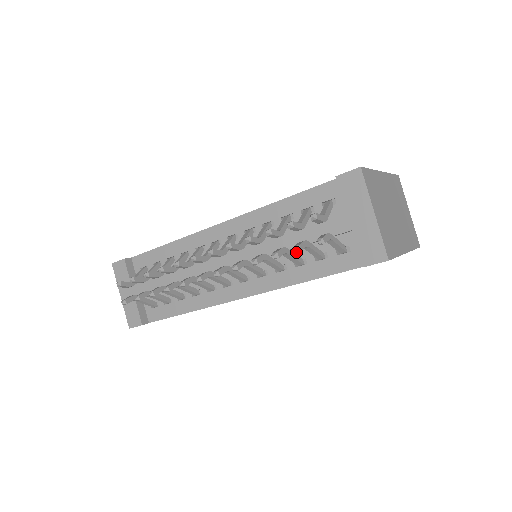
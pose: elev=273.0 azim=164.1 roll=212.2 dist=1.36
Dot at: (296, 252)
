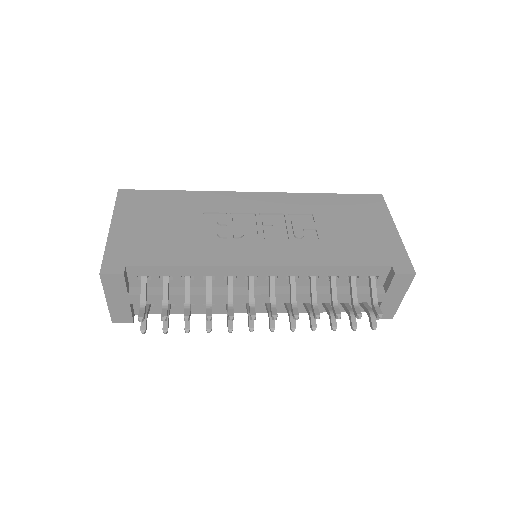
Dot at: occluded
